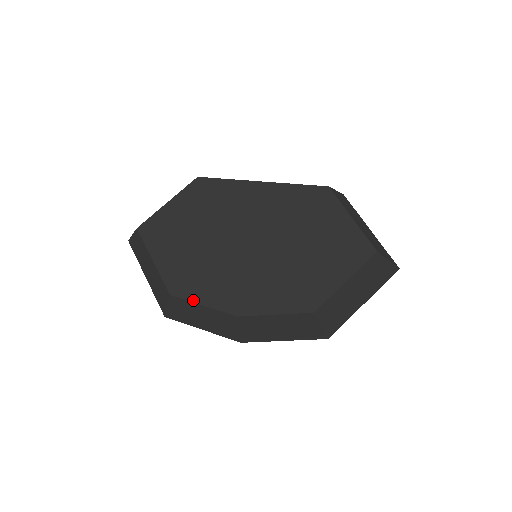
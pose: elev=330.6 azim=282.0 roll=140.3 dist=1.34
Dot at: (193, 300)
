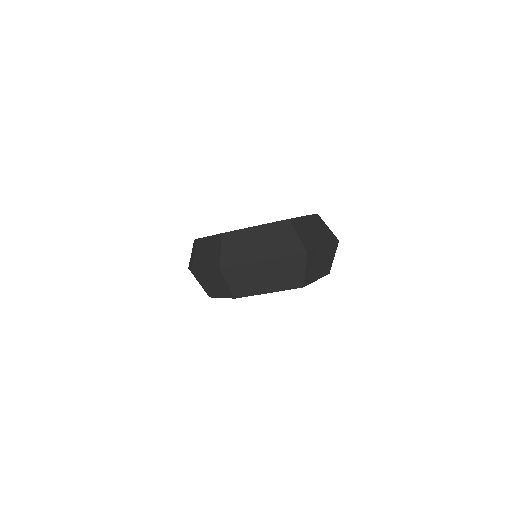
Dot at: occluded
